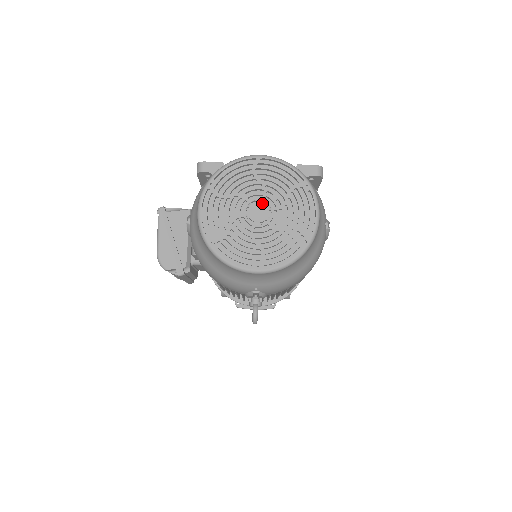
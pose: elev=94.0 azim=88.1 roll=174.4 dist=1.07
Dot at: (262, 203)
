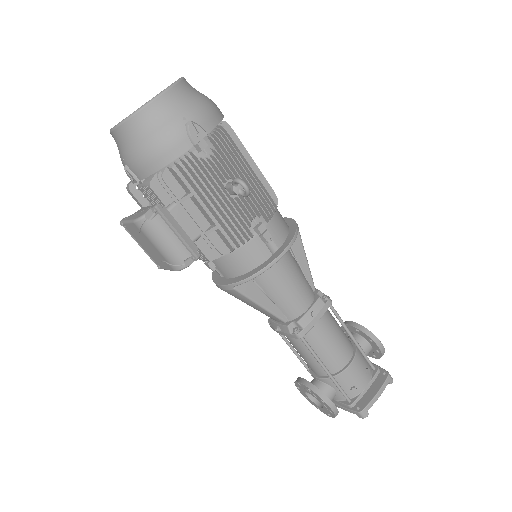
Dot at: occluded
